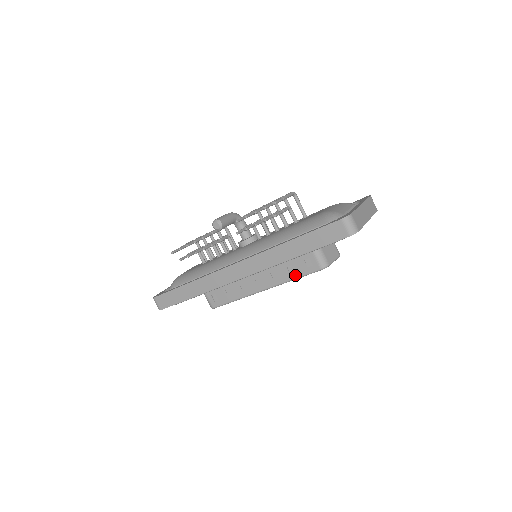
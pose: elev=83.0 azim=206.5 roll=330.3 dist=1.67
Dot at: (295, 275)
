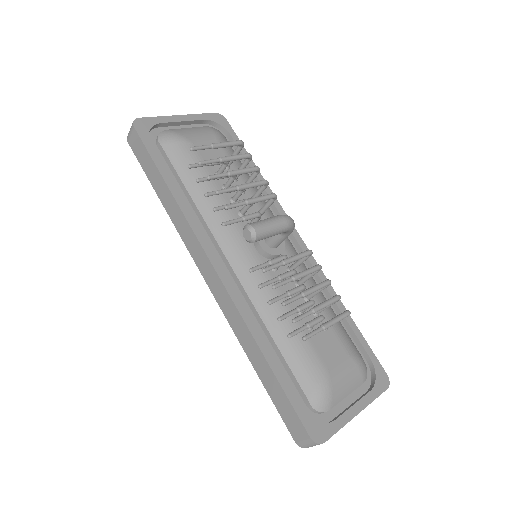
Dot at: occluded
